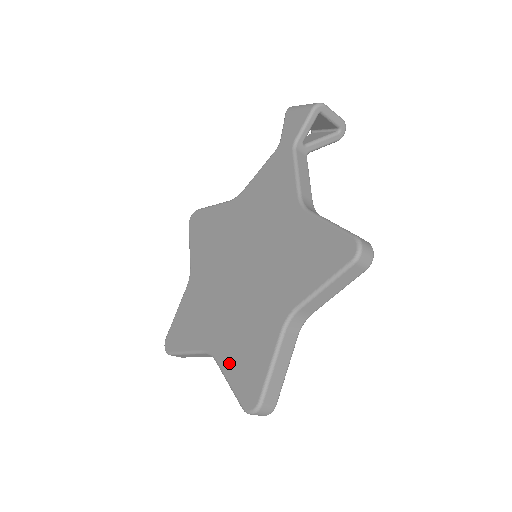
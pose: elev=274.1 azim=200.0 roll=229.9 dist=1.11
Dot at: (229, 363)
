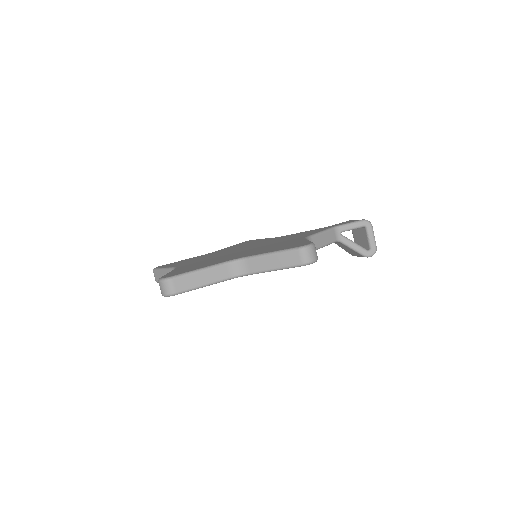
Dot at: (180, 269)
